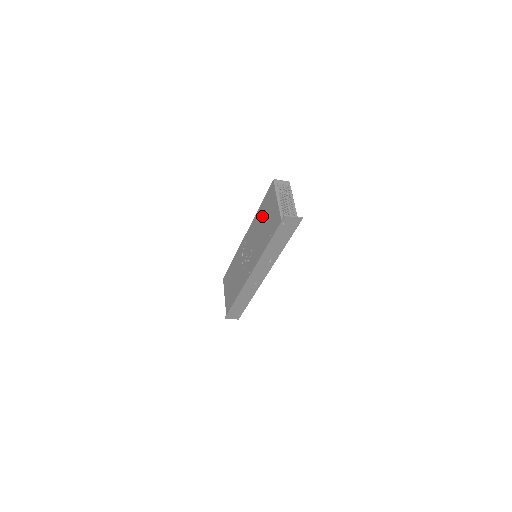
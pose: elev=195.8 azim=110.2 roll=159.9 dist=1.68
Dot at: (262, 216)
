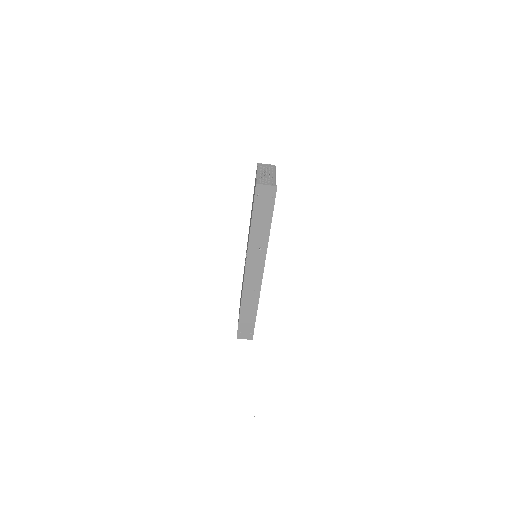
Dot at: (252, 205)
